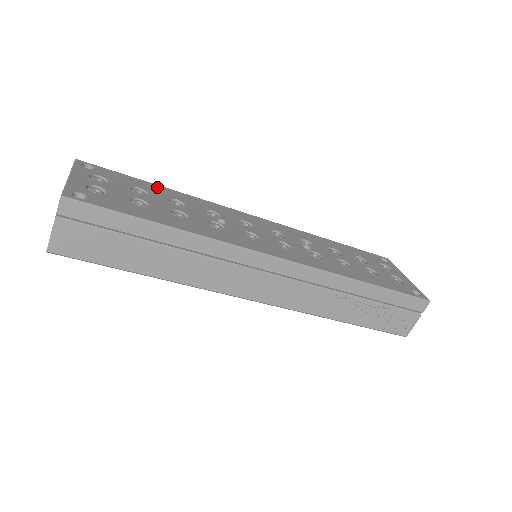
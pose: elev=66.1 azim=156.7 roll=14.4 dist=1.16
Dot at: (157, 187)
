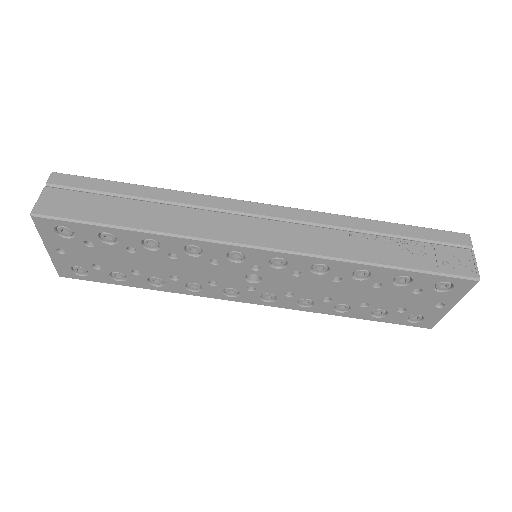
Dot at: occluded
